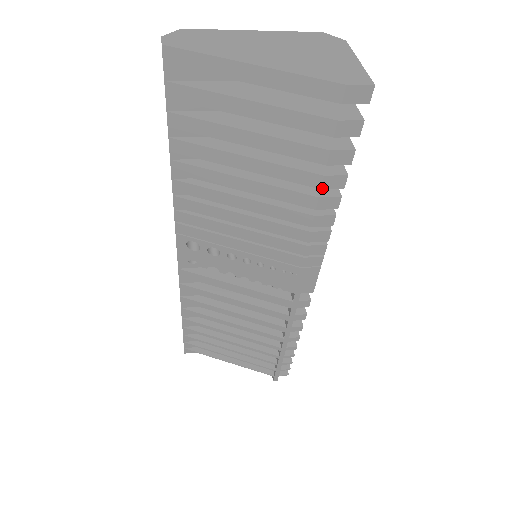
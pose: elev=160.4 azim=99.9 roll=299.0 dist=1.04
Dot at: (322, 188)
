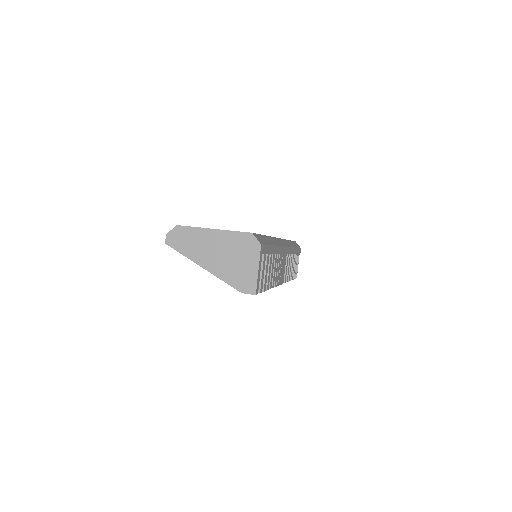
Dot at: occluded
